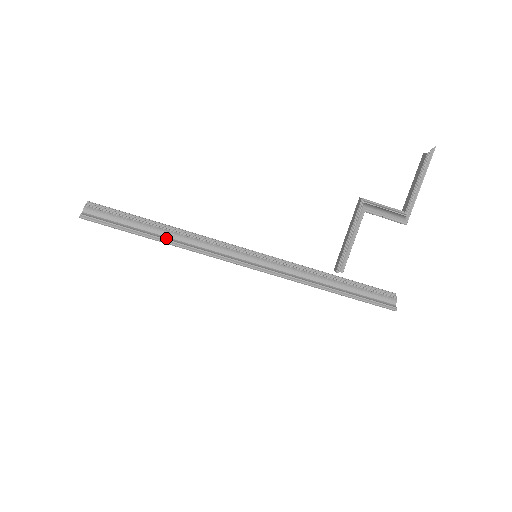
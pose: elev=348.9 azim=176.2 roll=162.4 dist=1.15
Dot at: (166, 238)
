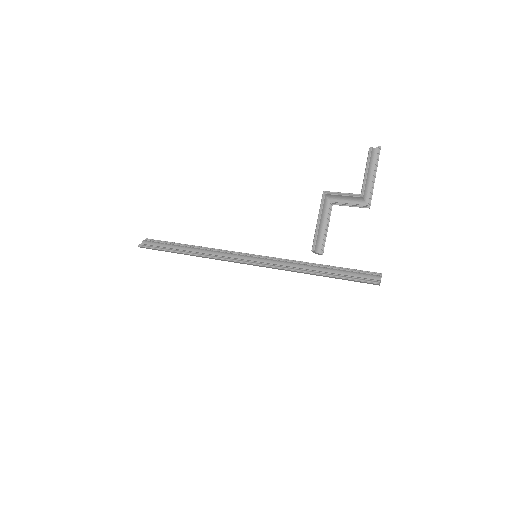
Dot at: (192, 252)
